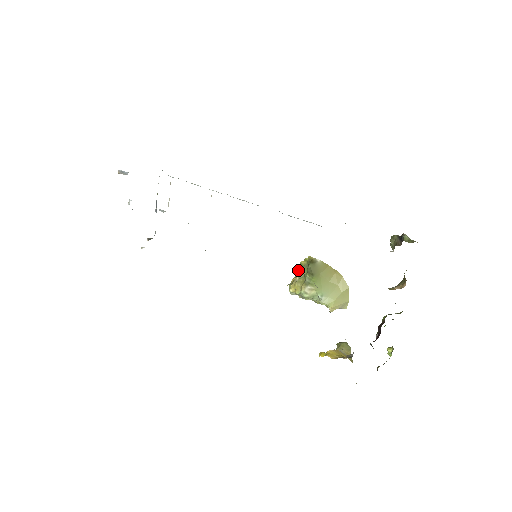
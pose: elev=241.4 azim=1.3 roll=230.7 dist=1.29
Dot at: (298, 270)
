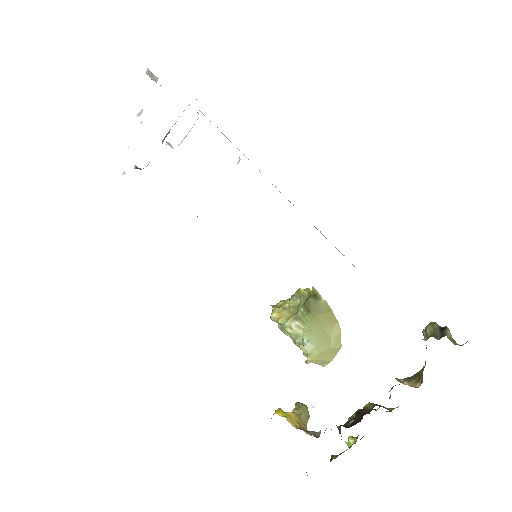
Dot at: (292, 296)
